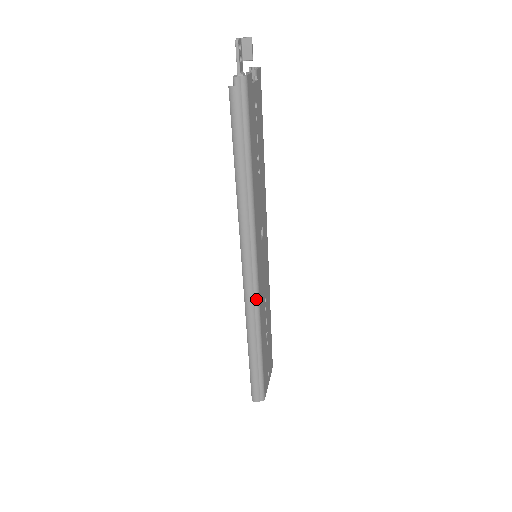
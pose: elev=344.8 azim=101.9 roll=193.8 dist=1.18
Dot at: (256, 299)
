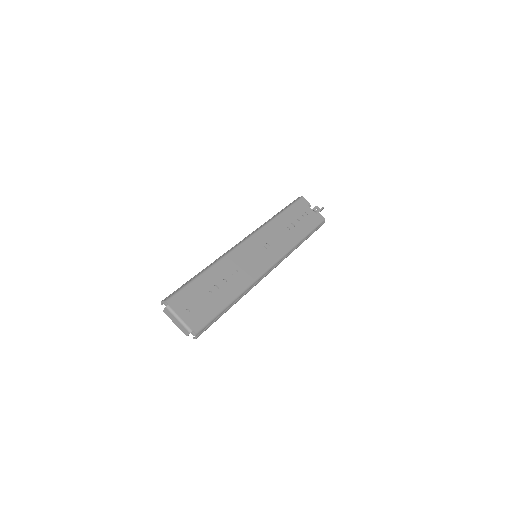
Dot at: (231, 250)
